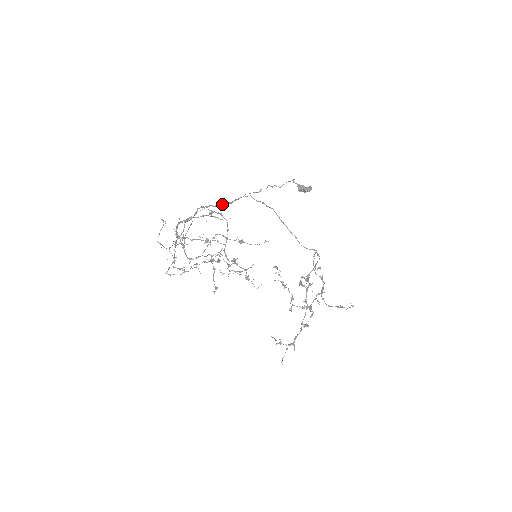
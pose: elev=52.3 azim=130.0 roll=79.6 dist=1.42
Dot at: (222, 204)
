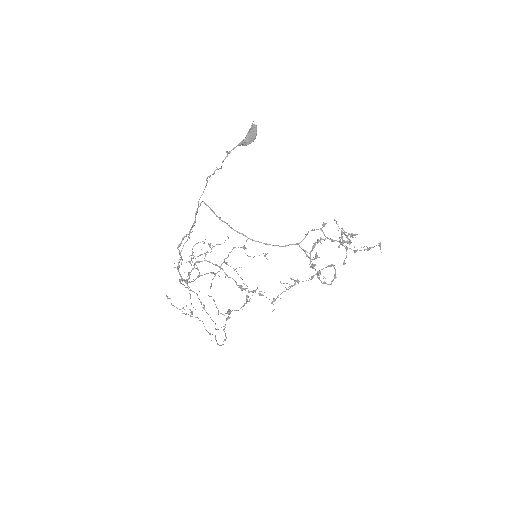
Dot at: (190, 232)
